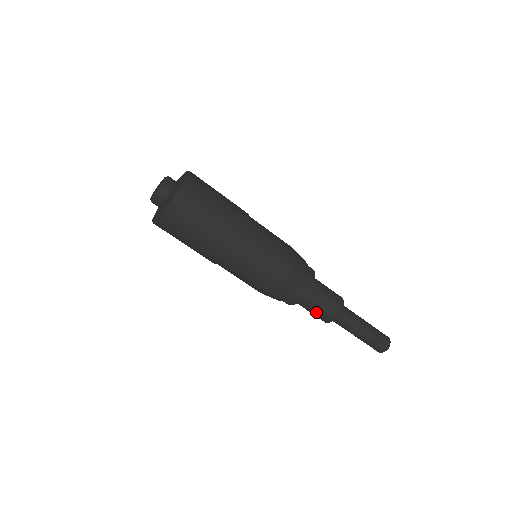
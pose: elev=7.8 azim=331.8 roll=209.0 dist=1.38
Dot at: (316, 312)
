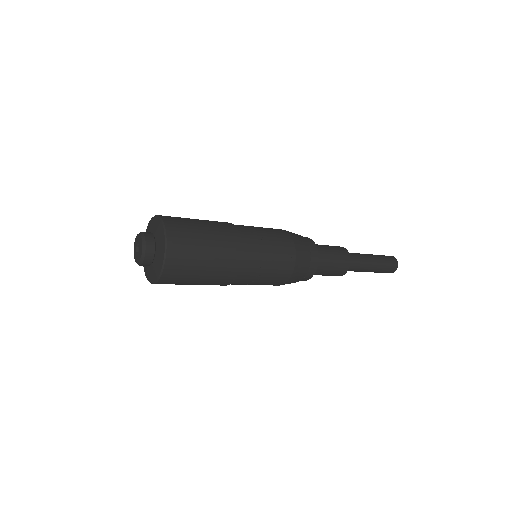
Dot at: (329, 273)
